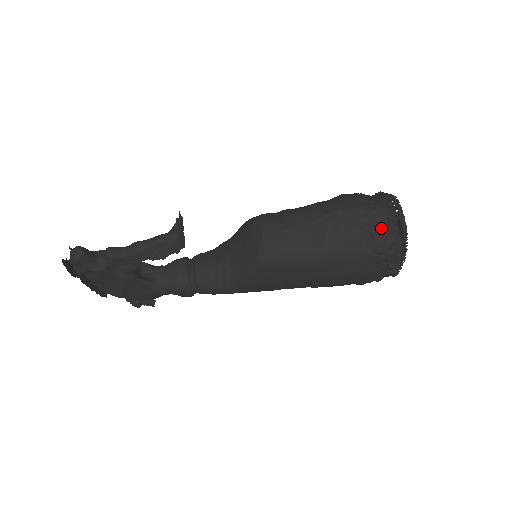
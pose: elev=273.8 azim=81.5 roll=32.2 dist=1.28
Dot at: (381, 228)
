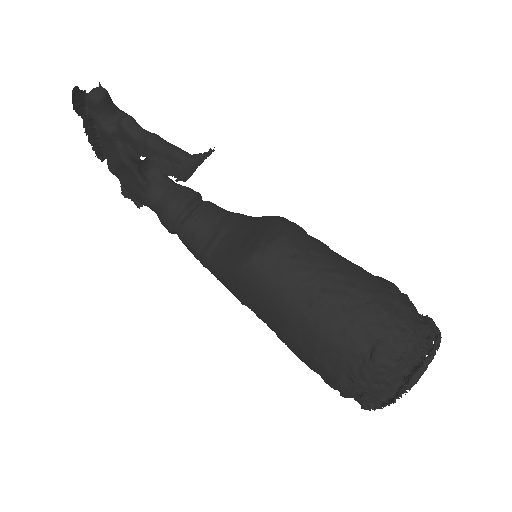
Dot at: (389, 356)
